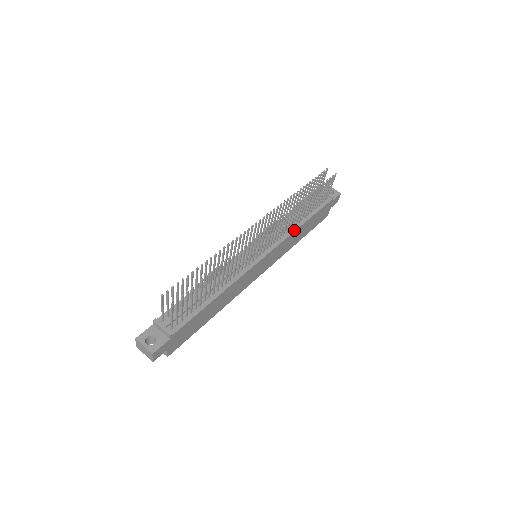
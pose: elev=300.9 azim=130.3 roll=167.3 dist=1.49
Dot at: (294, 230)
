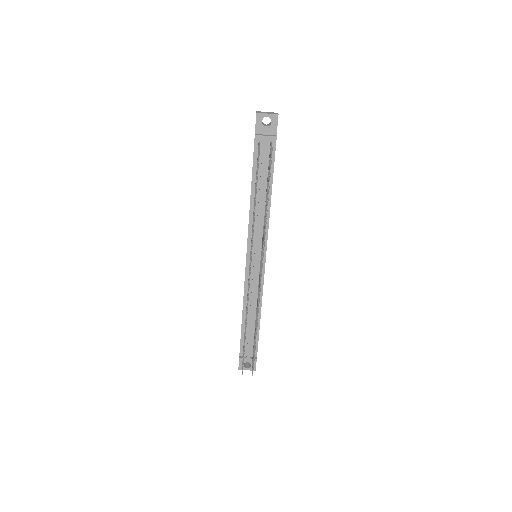
Dot at: (268, 214)
